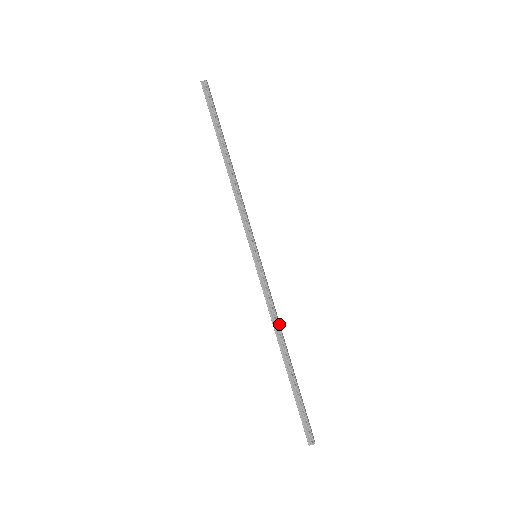
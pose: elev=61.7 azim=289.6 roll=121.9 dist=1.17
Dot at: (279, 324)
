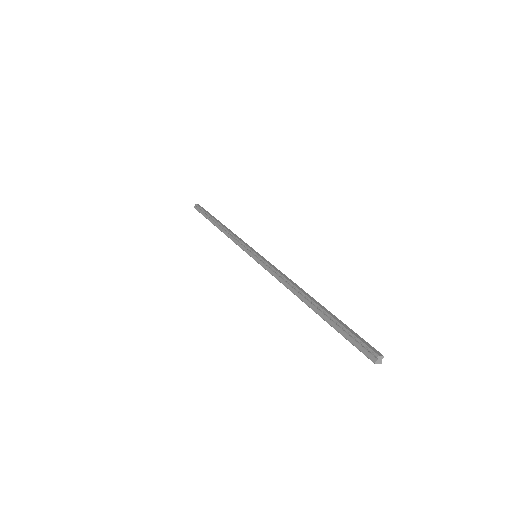
Dot at: (290, 282)
